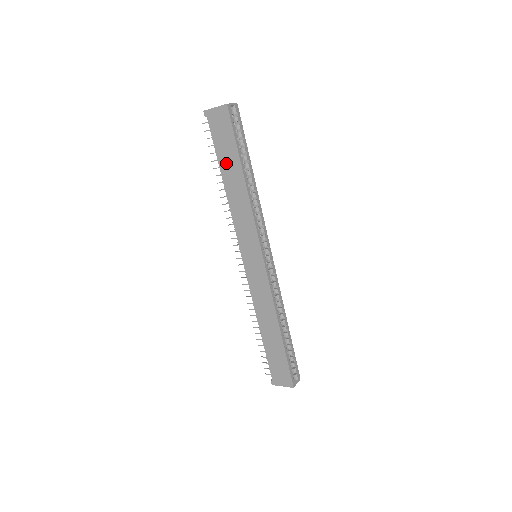
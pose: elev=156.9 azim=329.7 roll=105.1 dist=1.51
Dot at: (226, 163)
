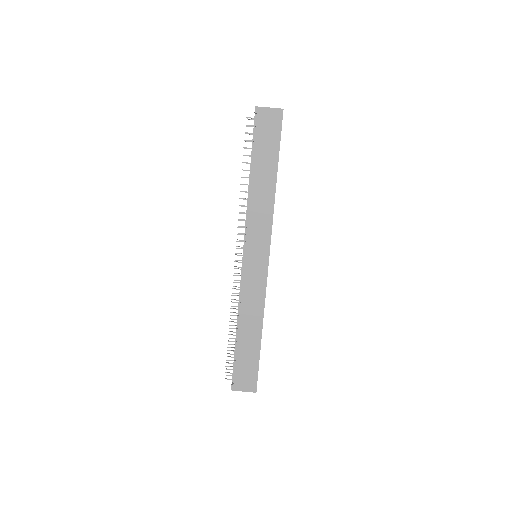
Dot at: (262, 161)
